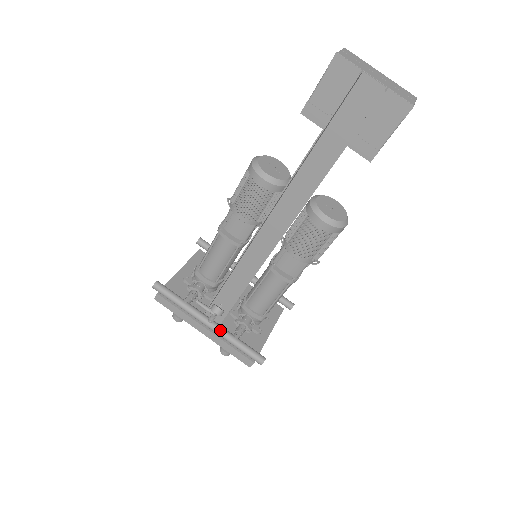
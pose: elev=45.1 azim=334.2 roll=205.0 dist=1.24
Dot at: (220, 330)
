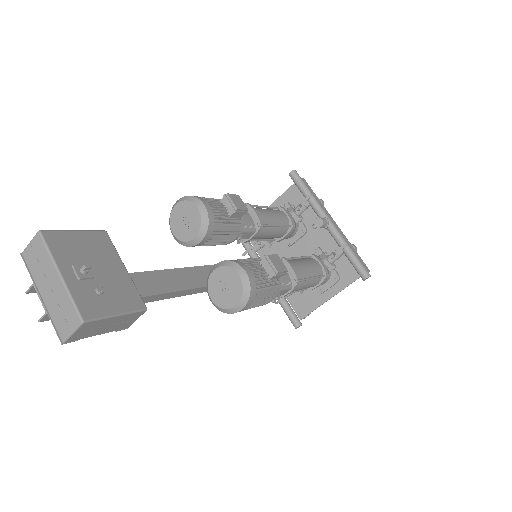
Dot at: occluded
